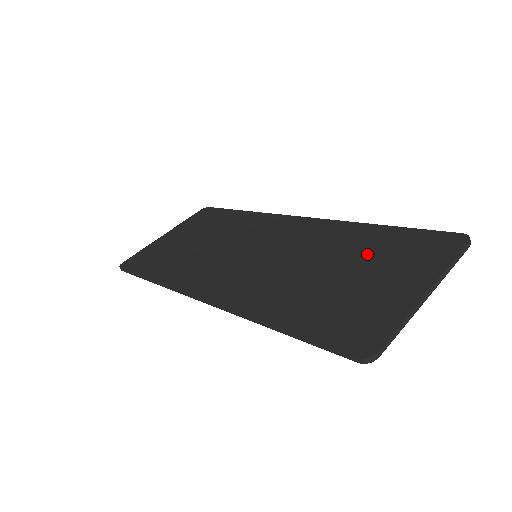
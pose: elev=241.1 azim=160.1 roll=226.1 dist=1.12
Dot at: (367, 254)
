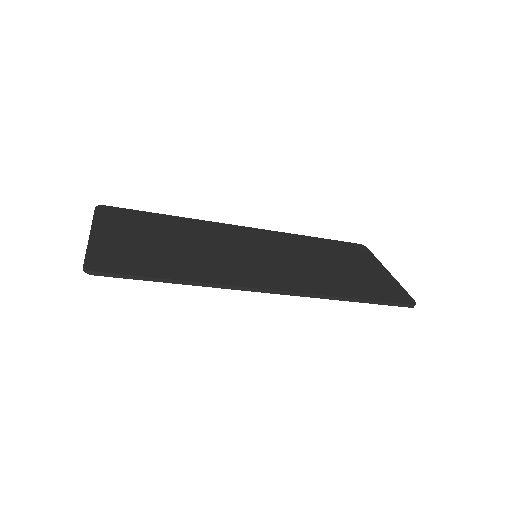
Dot at: (334, 254)
